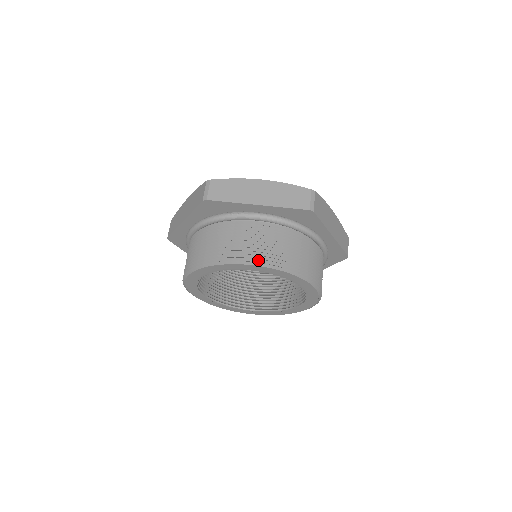
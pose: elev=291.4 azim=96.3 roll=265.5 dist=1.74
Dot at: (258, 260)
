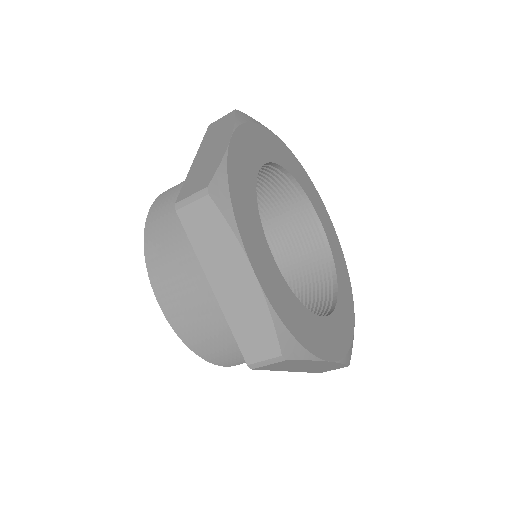
Dot at: (168, 312)
